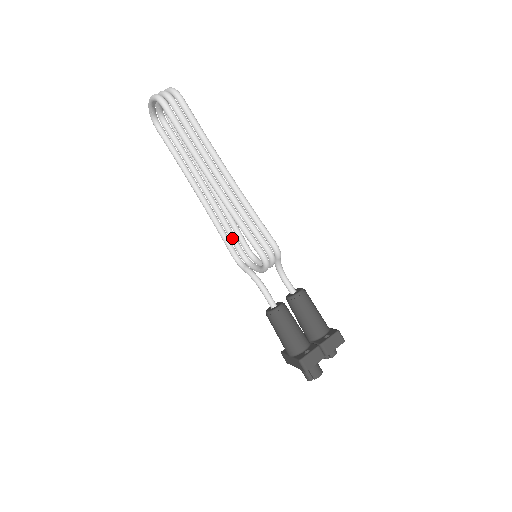
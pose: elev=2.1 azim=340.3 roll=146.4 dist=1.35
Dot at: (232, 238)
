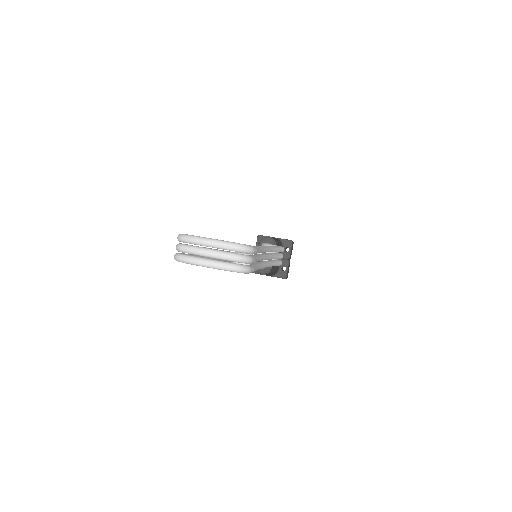
Dot at: occluded
